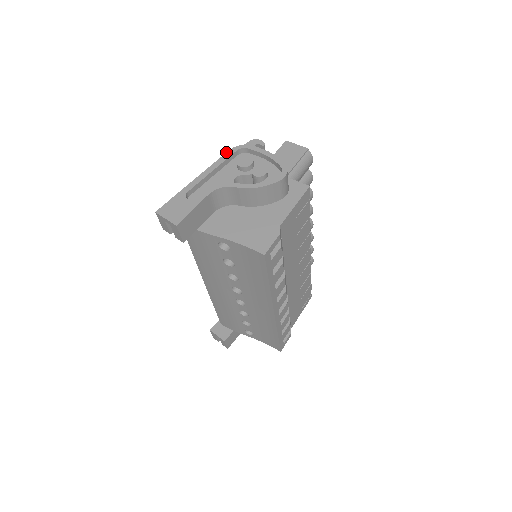
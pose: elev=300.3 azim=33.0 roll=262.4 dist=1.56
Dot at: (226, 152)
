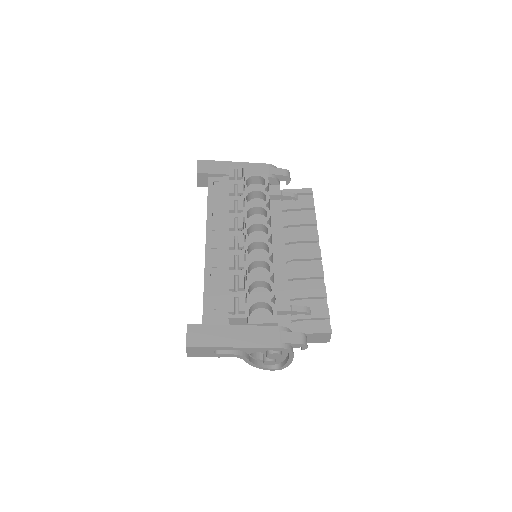
Dot at: (275, 348)
